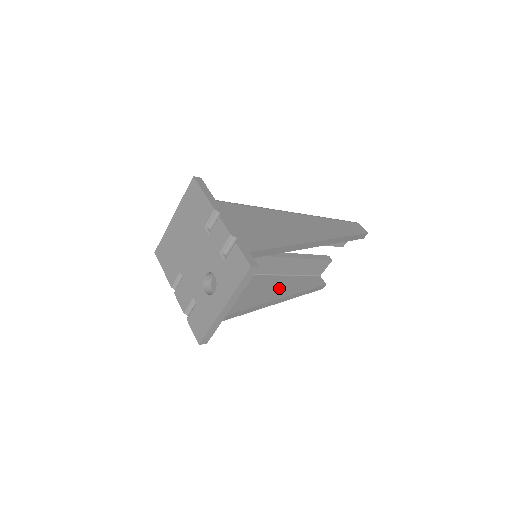
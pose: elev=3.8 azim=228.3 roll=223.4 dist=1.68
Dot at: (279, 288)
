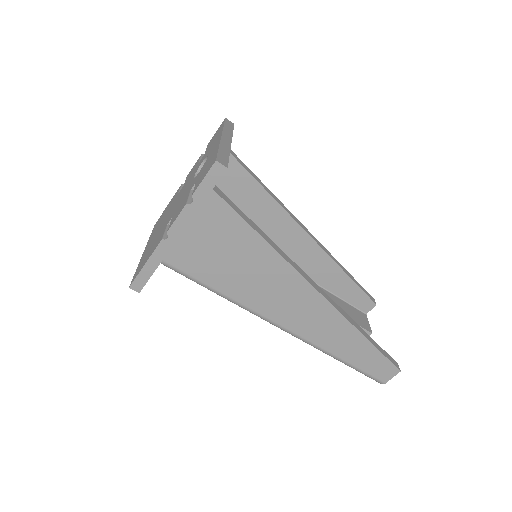
Dot at: occluded
